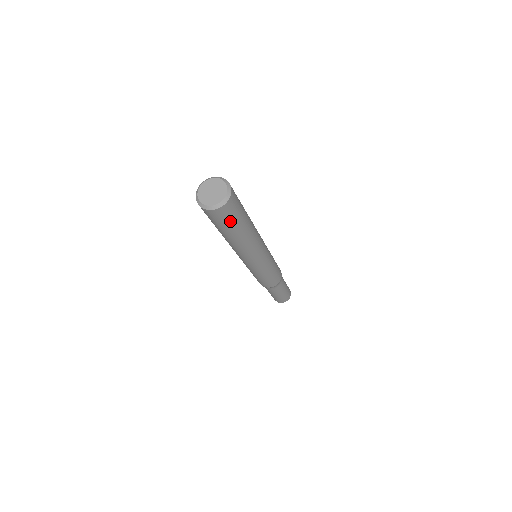
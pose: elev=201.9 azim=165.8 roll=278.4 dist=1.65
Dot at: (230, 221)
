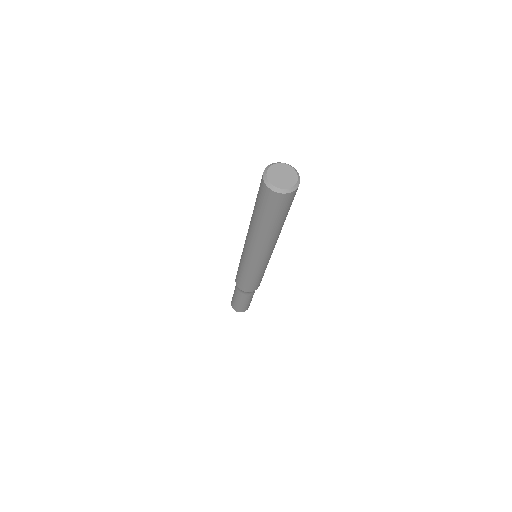
Dot at: occluded
